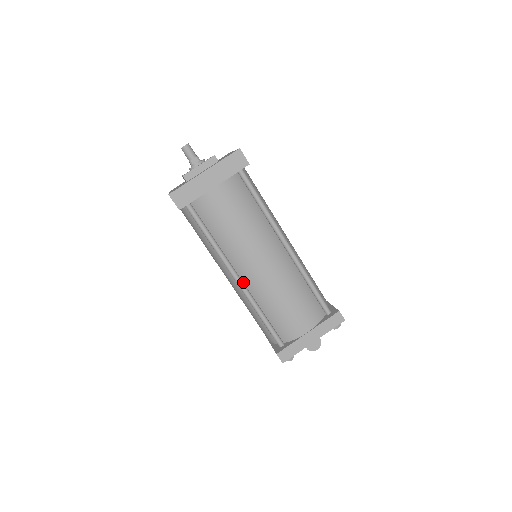
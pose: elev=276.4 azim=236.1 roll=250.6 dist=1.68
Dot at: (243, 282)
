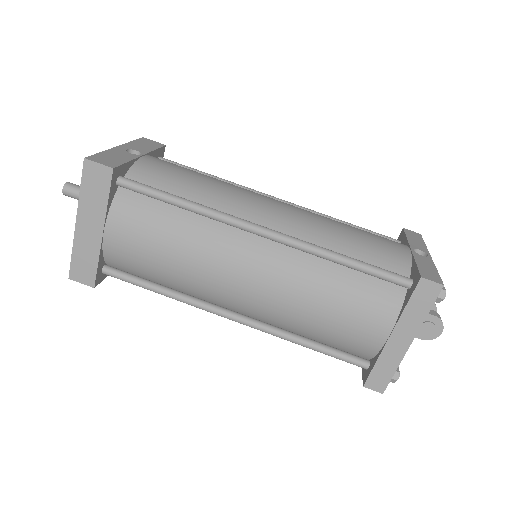
Dot at: (247, 315)
